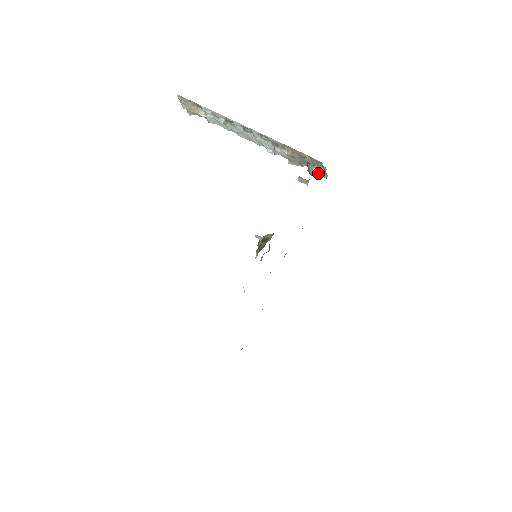
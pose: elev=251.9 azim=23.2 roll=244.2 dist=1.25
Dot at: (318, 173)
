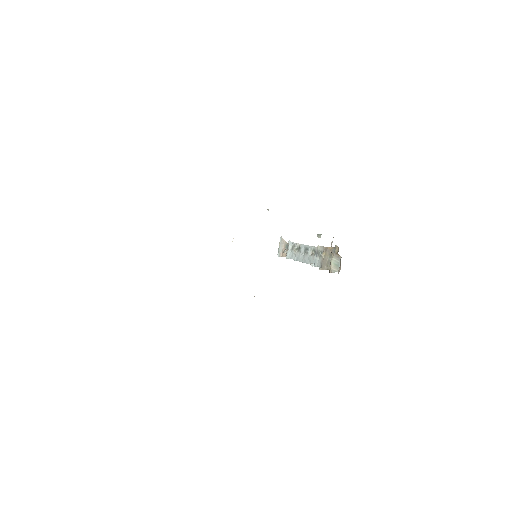
Dot at: (335, 270)
